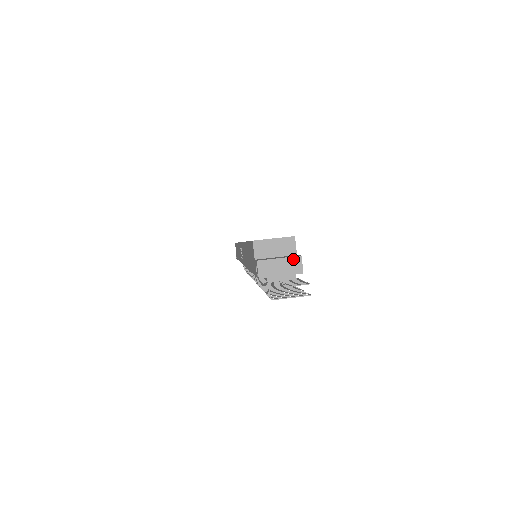
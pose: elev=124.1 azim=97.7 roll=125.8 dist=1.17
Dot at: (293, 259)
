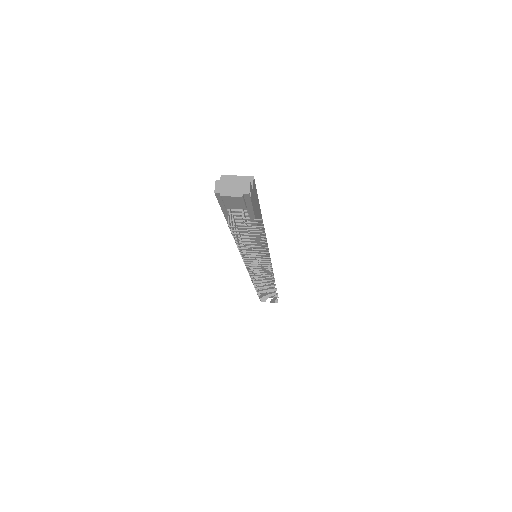
Dot at: (243, 182)
